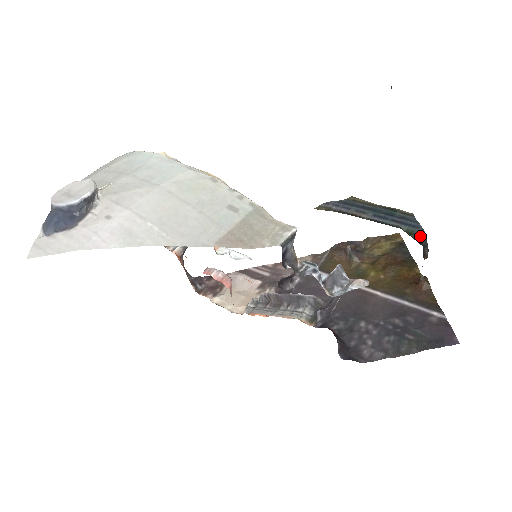
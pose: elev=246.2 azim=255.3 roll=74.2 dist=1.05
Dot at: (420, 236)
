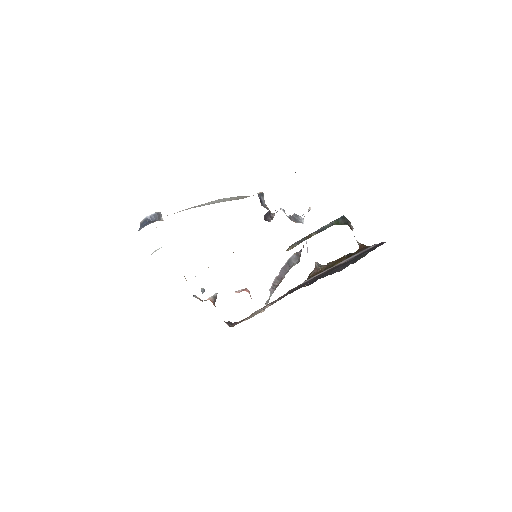
Dot at: (342, 219)
